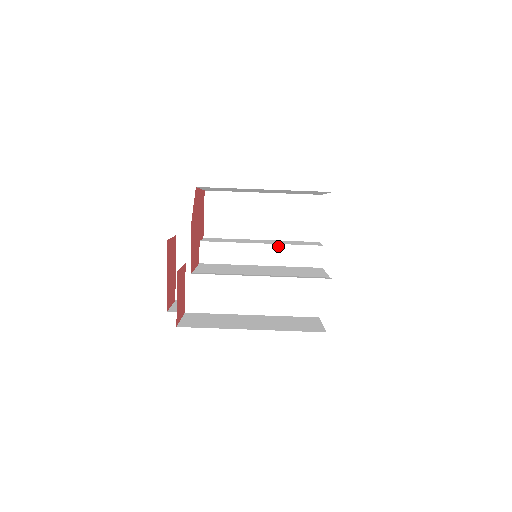
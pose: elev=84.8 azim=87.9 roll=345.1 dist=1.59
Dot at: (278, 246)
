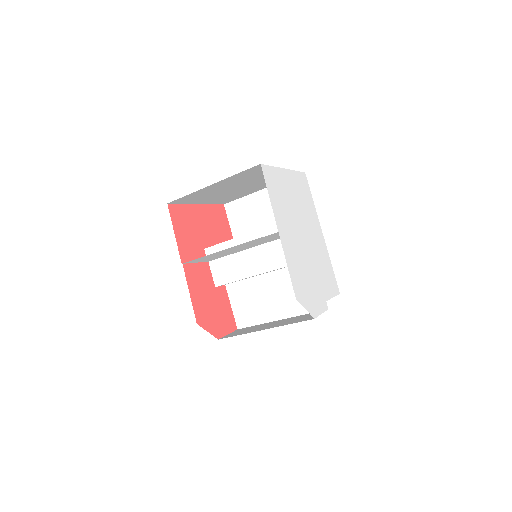
Dot at: occluded
